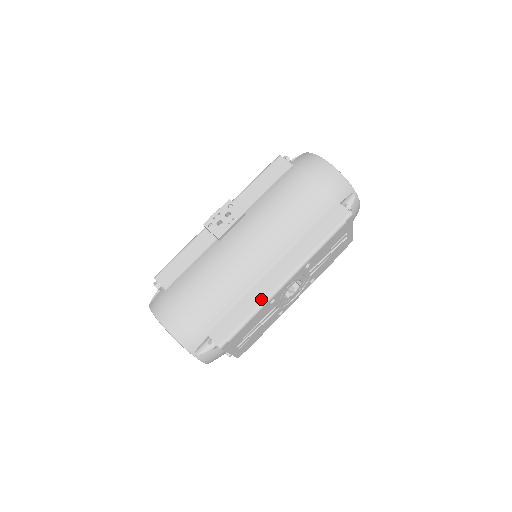
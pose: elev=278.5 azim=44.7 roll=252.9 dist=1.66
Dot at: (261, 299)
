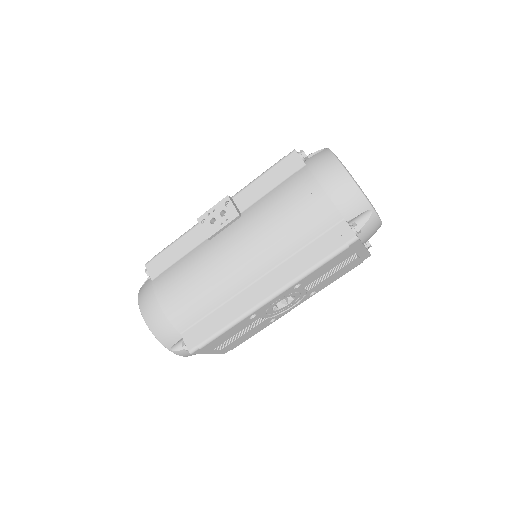
Dot at: (238, 314)
